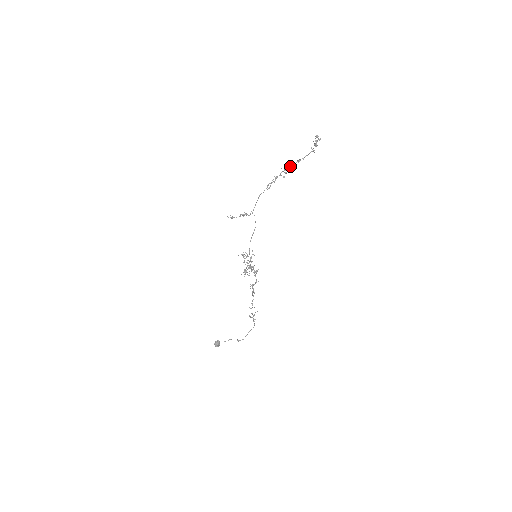
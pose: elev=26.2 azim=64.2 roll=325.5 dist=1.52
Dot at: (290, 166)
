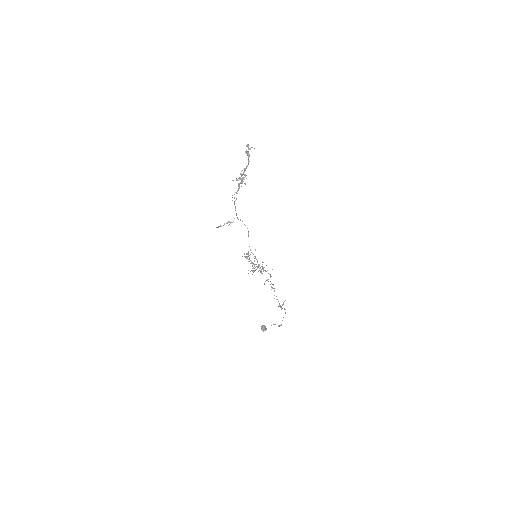
Dot at: occluded
